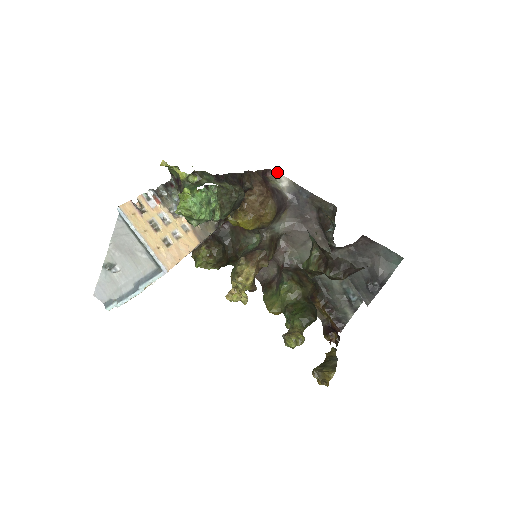
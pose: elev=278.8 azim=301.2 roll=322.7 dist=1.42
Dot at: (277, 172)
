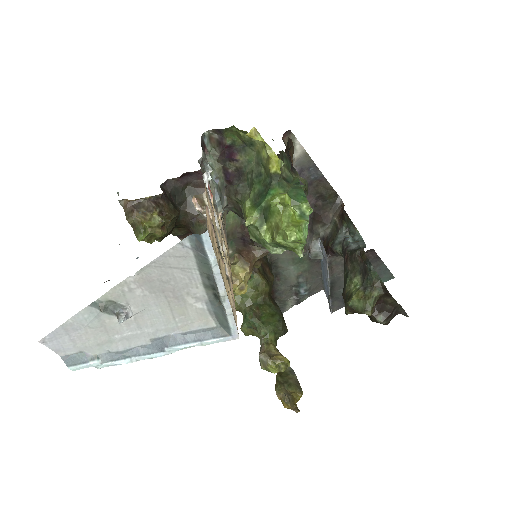
Dot at: occluded
